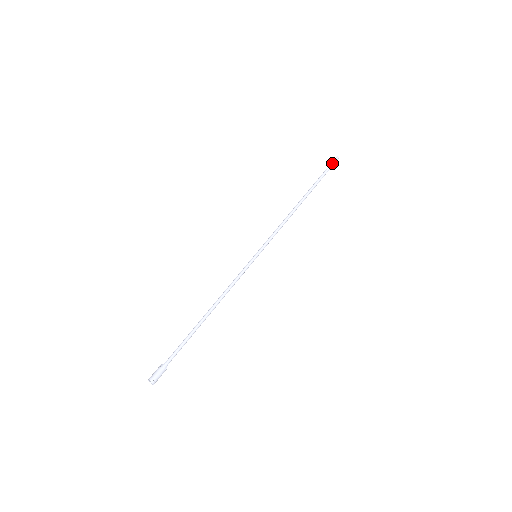
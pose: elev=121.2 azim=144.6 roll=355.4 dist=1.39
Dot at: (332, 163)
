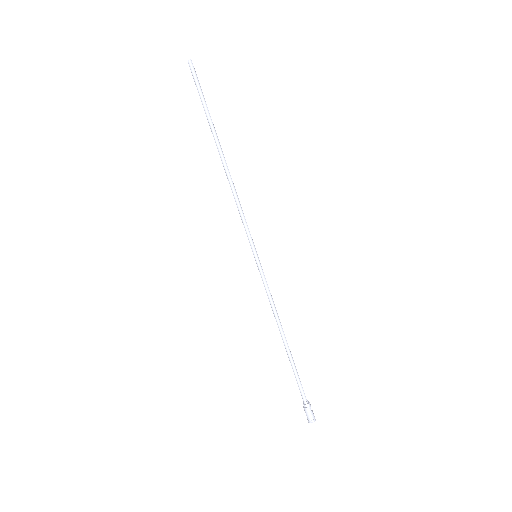
Dot at: (193, 78)
